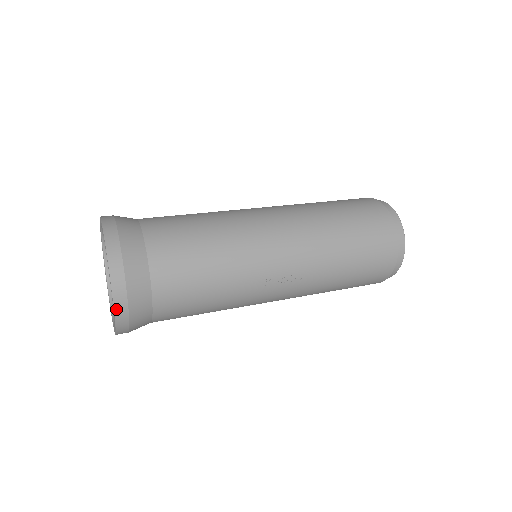
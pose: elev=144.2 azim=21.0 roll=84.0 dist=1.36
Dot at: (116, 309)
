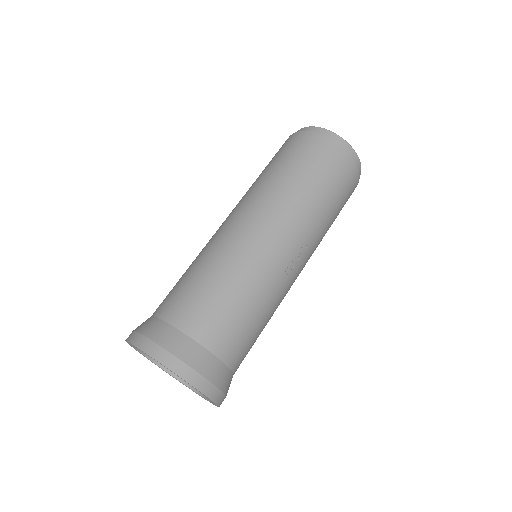
Dot at: (210, 397)
